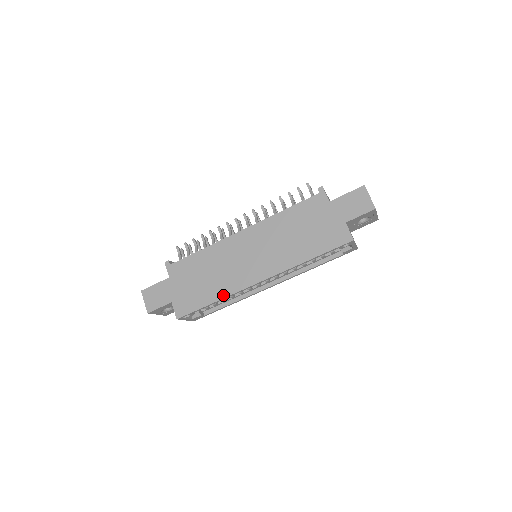
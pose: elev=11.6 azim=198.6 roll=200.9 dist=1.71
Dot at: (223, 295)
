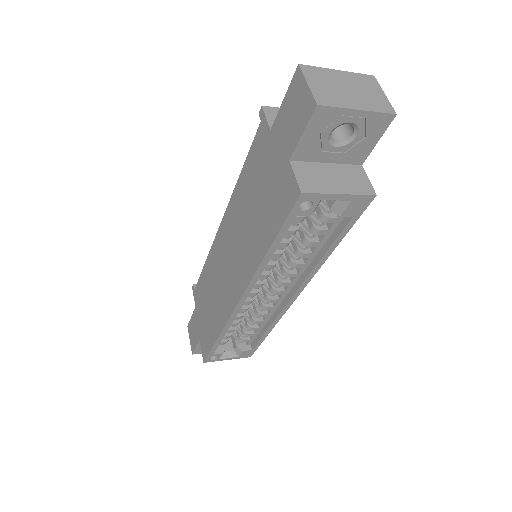
Dot at: (220, 327)
